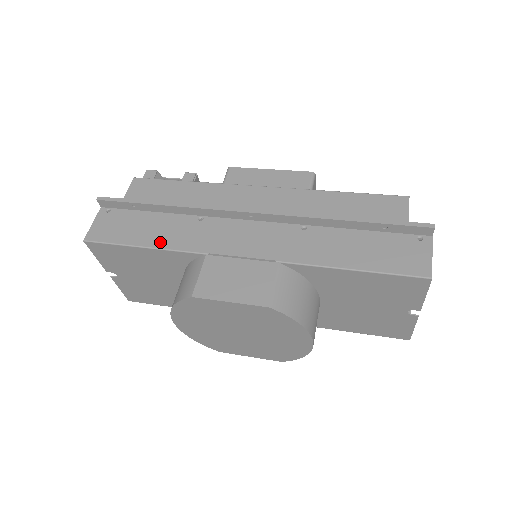
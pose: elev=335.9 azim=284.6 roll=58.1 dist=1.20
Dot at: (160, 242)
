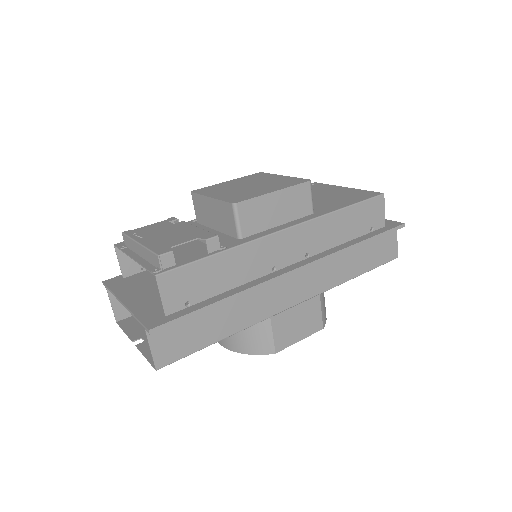
Dot at: (230, 329)
